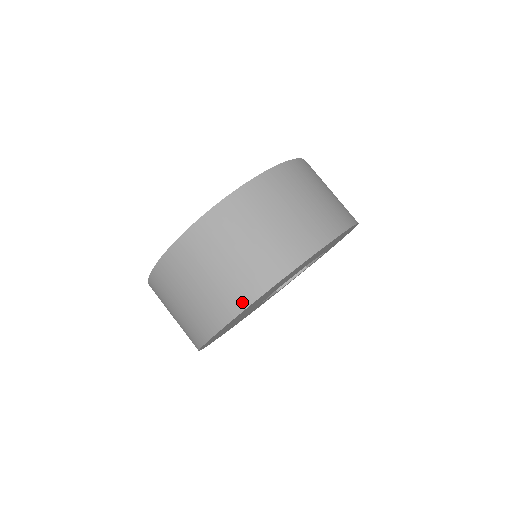
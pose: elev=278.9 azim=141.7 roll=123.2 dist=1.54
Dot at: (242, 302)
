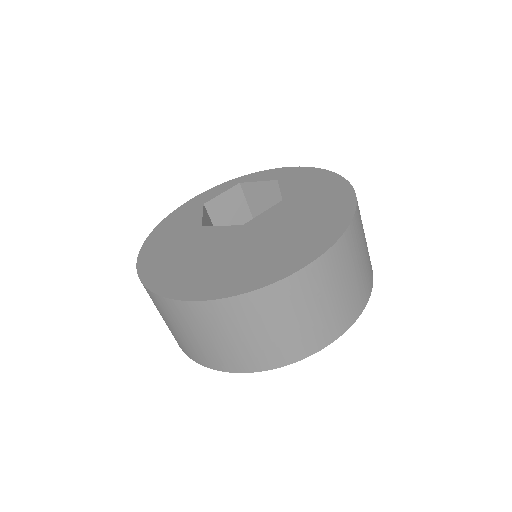
Dot at: (299, 355)
